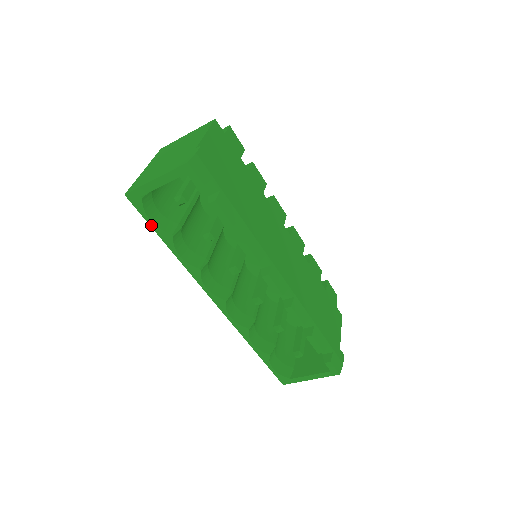
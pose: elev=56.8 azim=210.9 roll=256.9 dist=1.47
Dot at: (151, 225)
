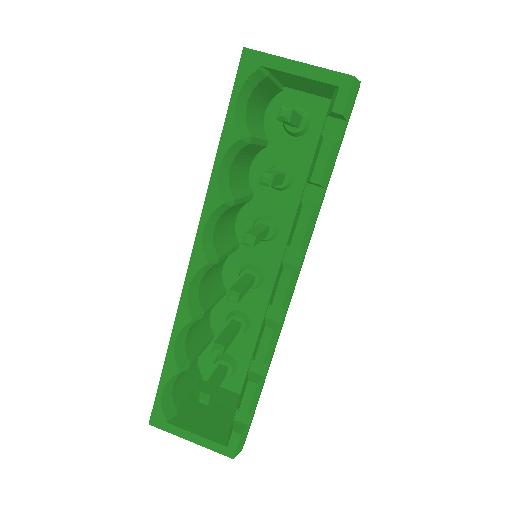
Dot at: (231, 105)
